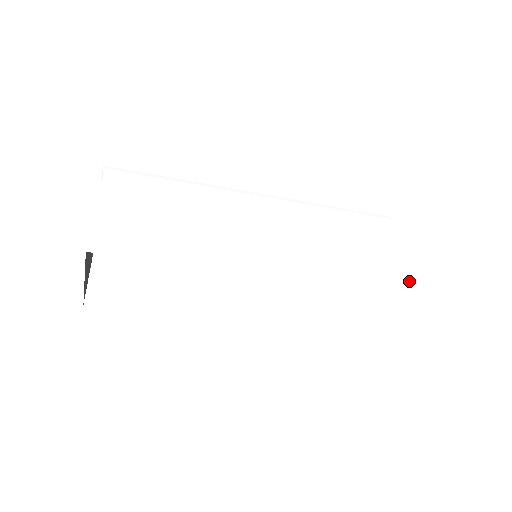
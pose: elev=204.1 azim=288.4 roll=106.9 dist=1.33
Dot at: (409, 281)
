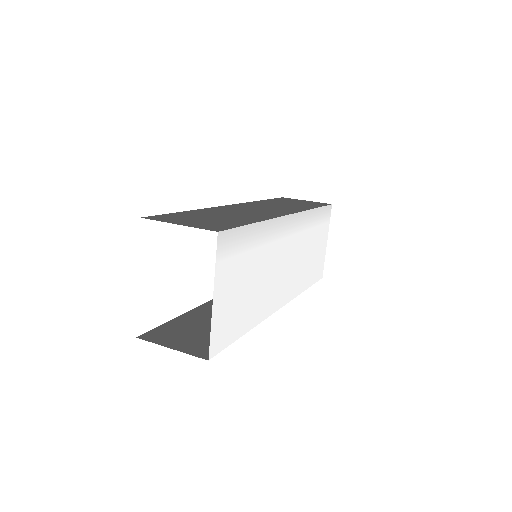
Dot at: (321, 270)
